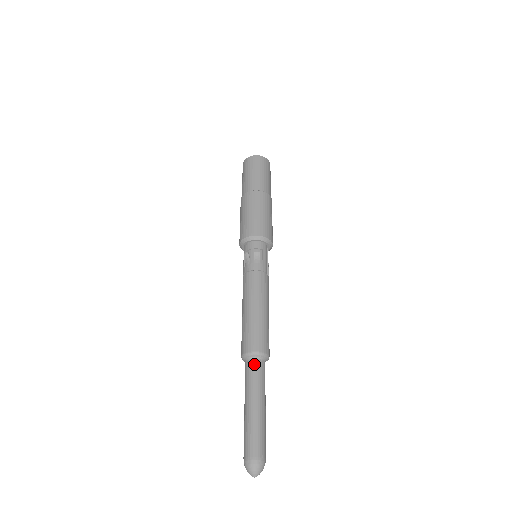
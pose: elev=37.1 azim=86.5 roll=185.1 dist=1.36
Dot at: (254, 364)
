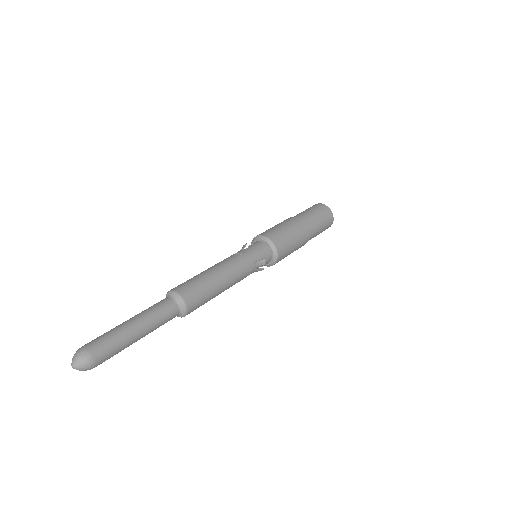
Dot at: occluded
